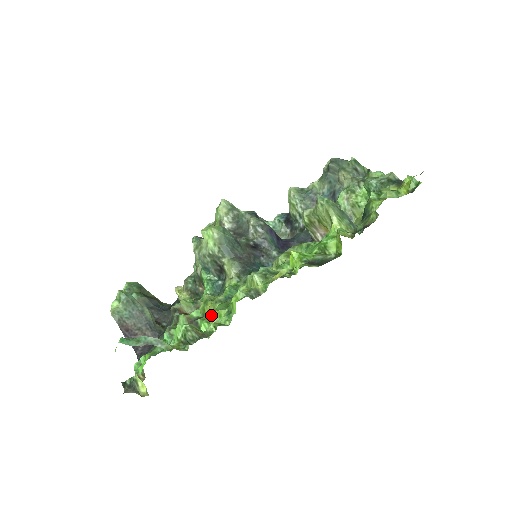
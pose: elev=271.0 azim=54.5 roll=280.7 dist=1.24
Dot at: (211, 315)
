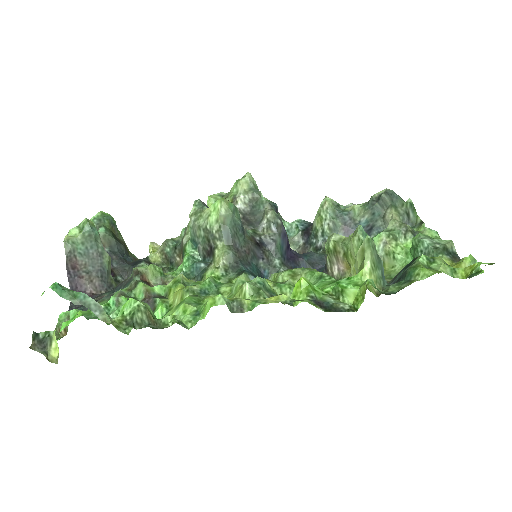
Dot at: (175, 301)
